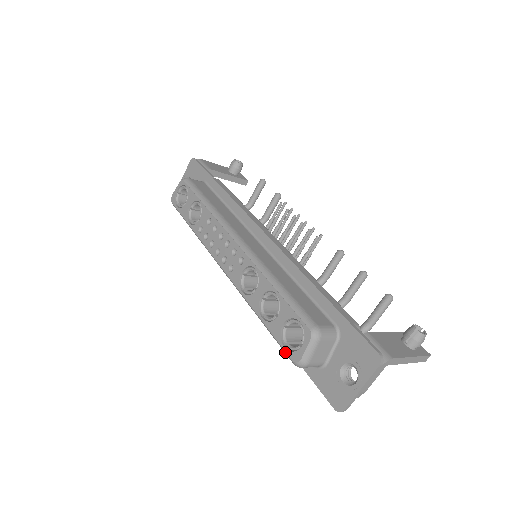
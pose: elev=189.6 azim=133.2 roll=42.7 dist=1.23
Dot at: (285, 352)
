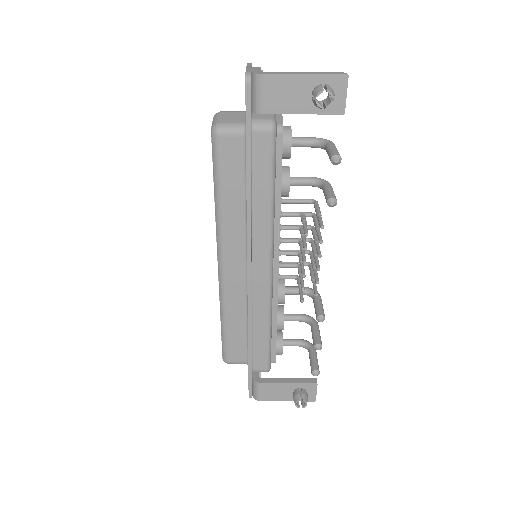
Dot at: occluded
